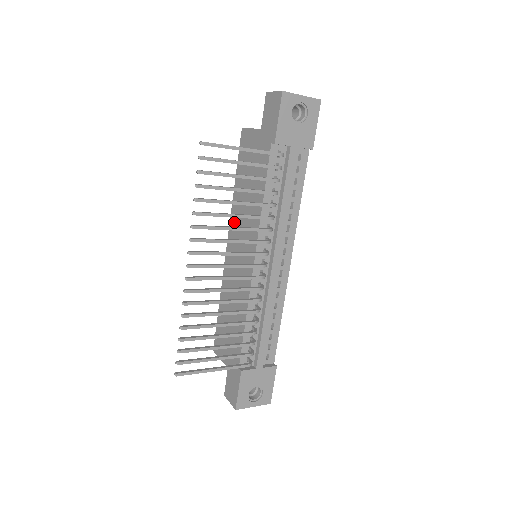
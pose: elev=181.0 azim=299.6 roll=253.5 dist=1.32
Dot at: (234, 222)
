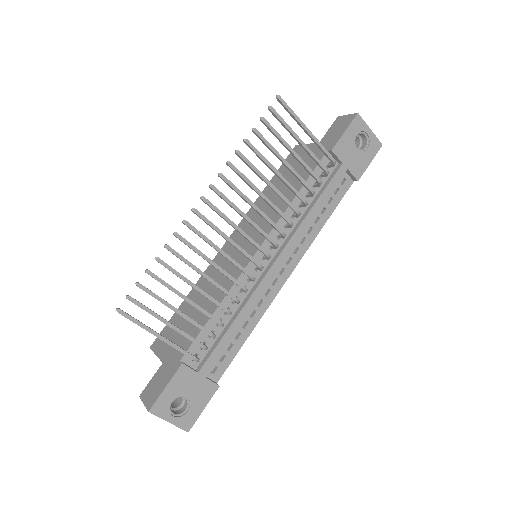
Dot at: occluded
